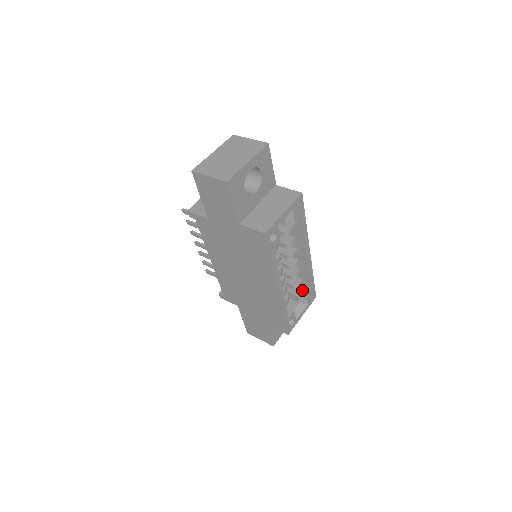
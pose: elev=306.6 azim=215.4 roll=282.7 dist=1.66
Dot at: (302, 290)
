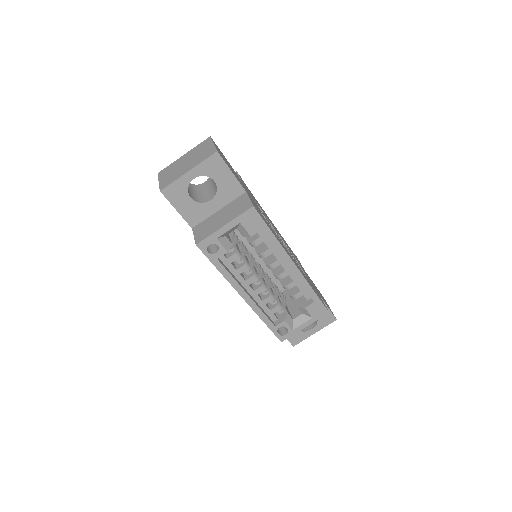
Dot at: (305, 301)
